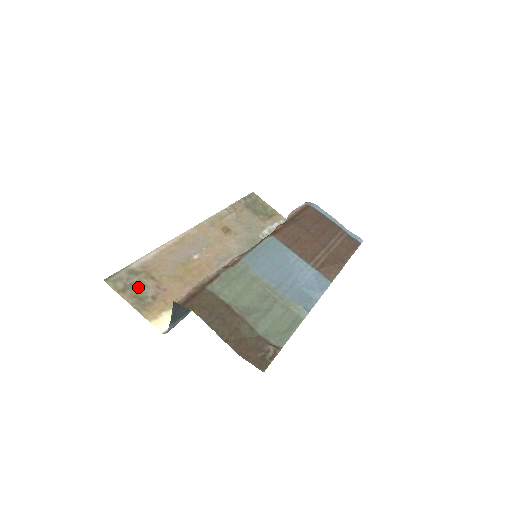
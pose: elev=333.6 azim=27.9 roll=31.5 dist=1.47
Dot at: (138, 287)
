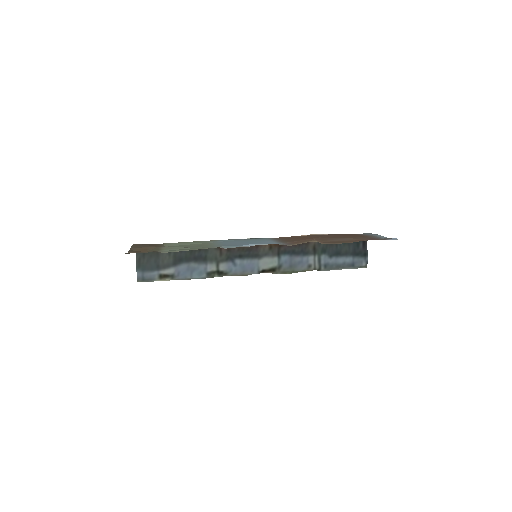
Dot at: occluded
